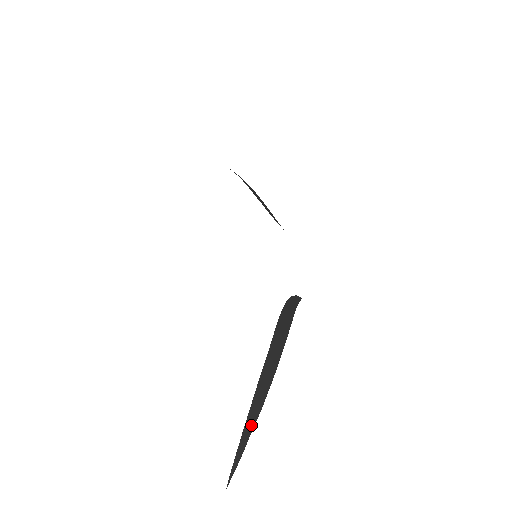
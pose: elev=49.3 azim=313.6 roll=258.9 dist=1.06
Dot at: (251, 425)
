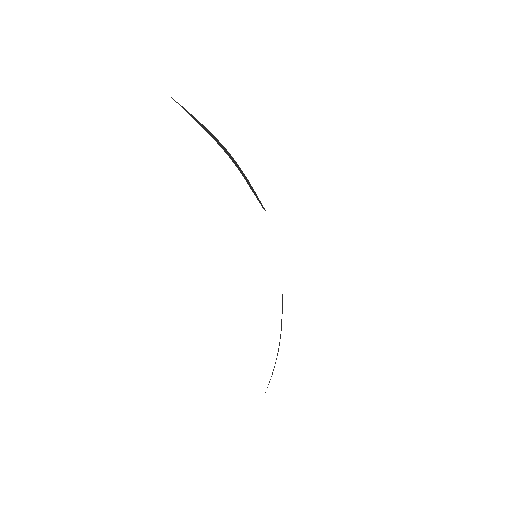
Dot at: occluded
